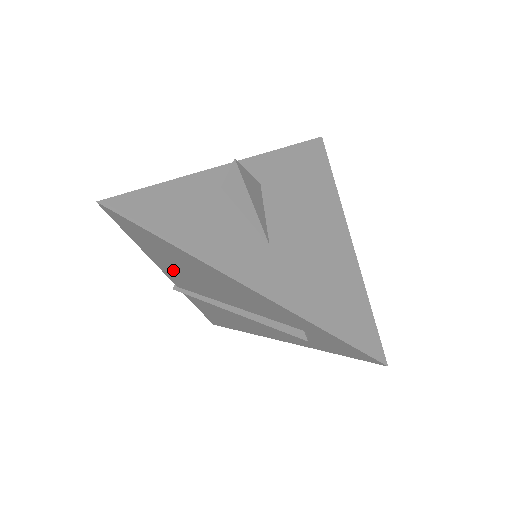
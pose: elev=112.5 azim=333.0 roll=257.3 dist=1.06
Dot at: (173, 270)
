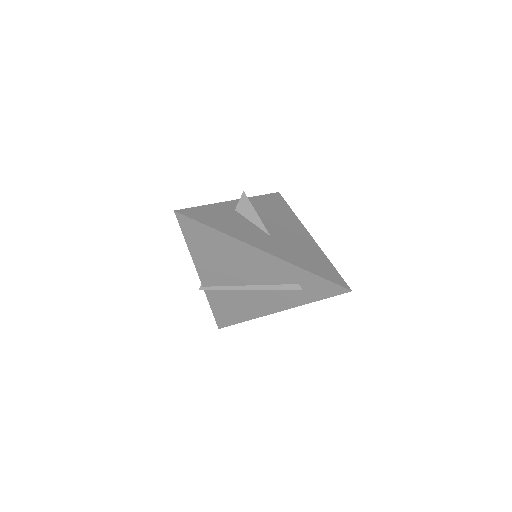
Dot at: (208, 264)
